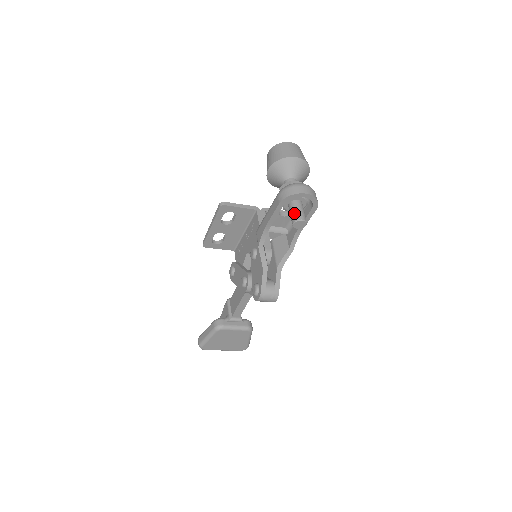
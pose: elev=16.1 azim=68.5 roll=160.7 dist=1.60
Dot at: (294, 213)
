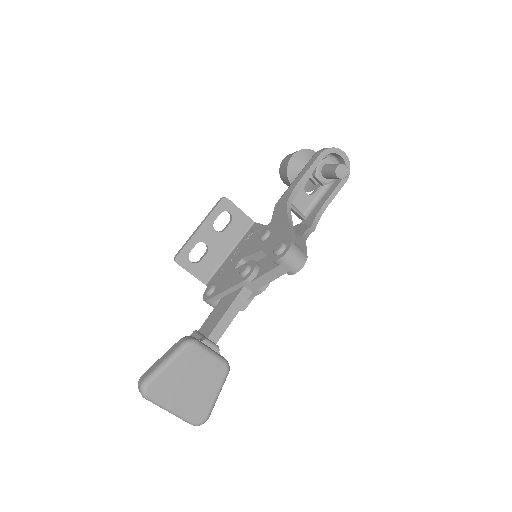
Dot at: (335, 164)
